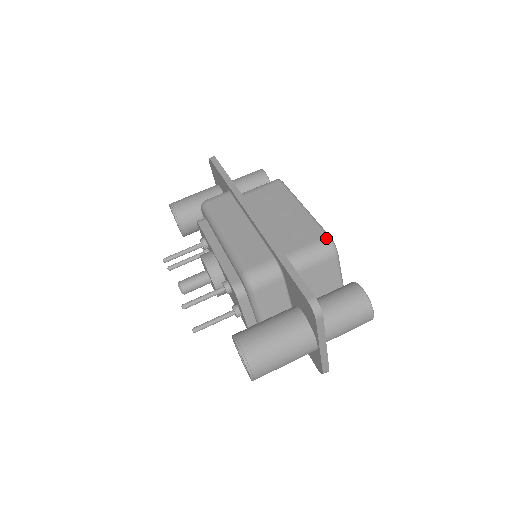
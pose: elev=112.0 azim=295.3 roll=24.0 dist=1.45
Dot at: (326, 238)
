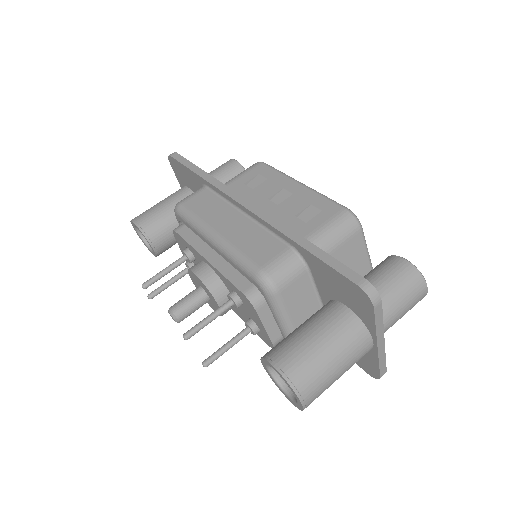
Dot at: (344, 211)
